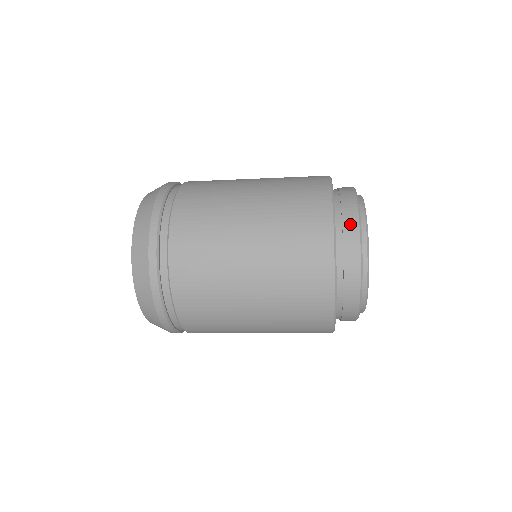
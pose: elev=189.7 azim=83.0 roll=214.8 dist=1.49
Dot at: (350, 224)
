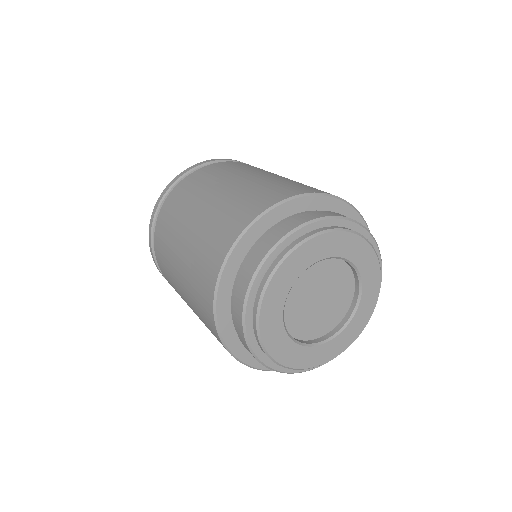
Dot at: (237, 306)
